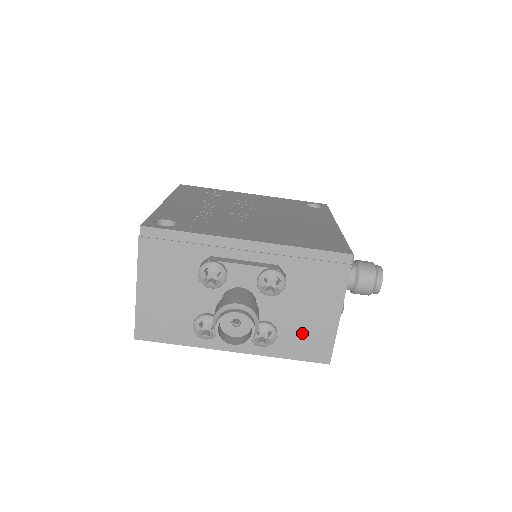
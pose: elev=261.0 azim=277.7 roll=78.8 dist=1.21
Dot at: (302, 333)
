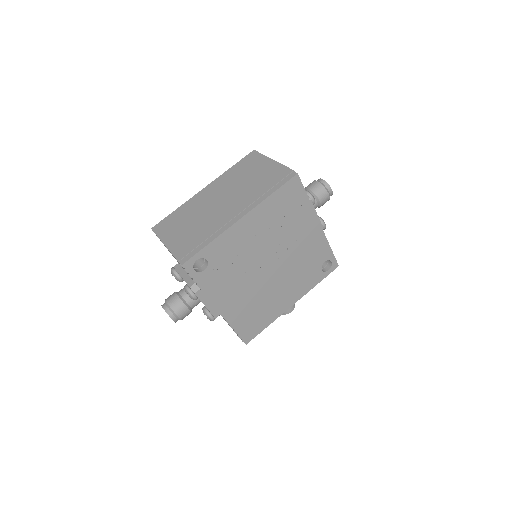
Dot at: occluded
